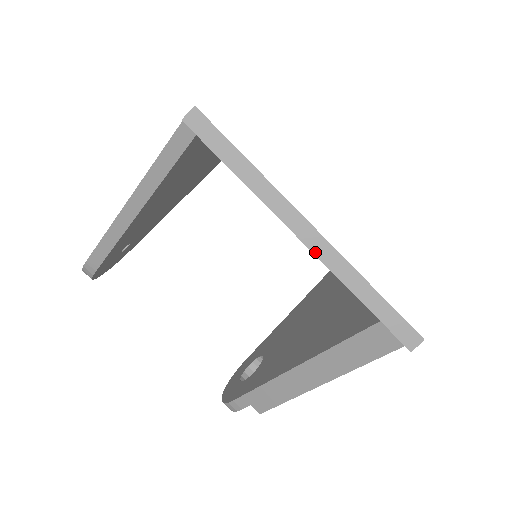
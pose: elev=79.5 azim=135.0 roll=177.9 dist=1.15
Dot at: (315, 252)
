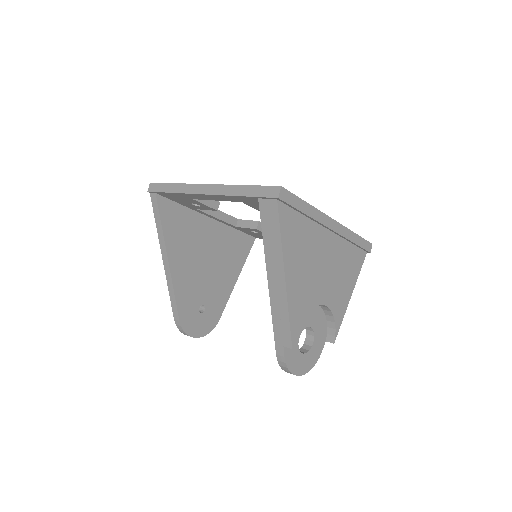
Dot at: (212, 194)
